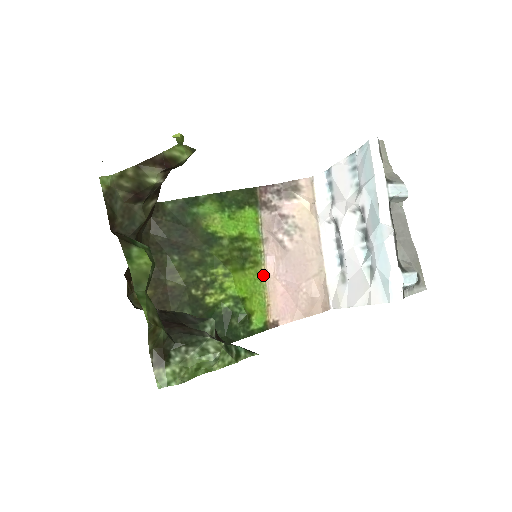
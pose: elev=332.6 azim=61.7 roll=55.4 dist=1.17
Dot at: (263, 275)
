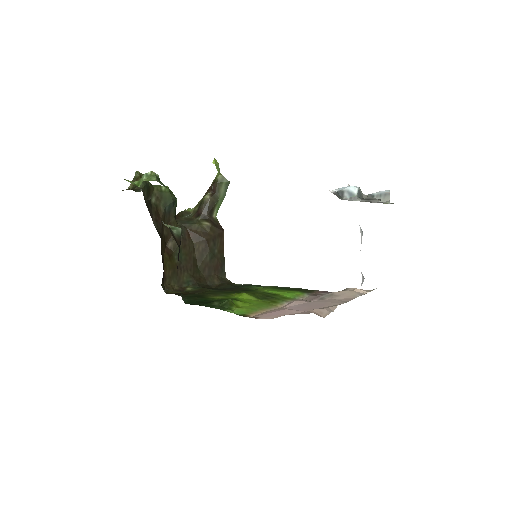
Dot at: (274, 307)
